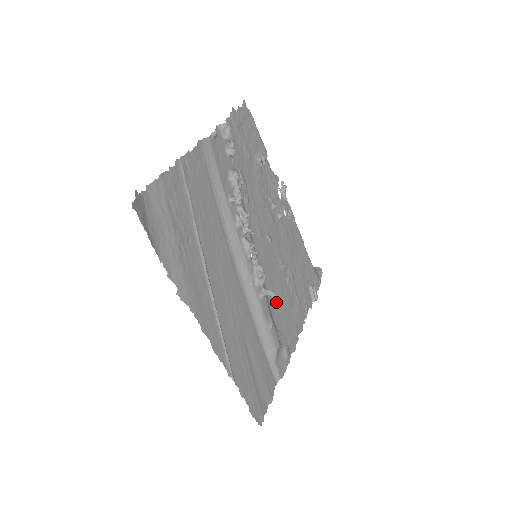
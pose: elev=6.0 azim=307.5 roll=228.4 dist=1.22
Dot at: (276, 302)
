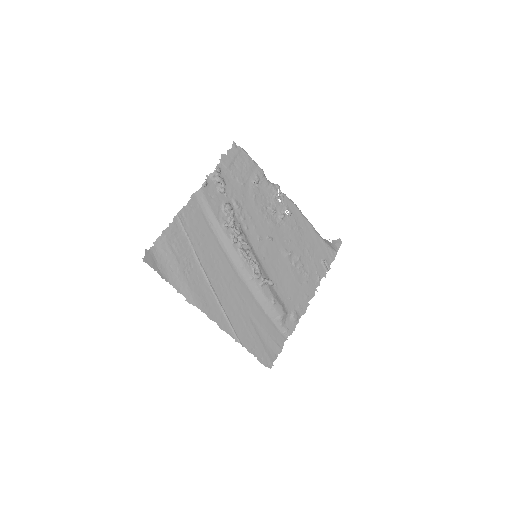
Dot at: (281, 283)
